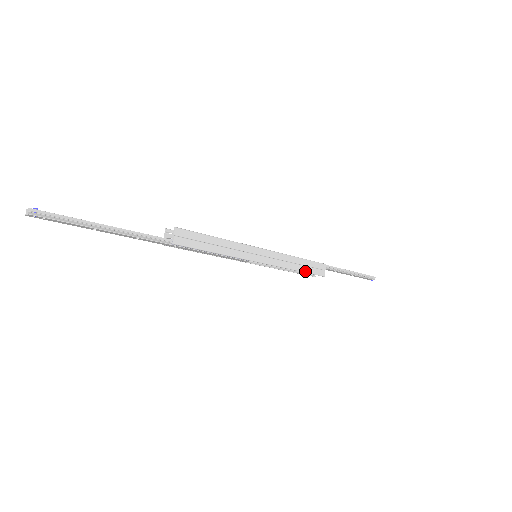
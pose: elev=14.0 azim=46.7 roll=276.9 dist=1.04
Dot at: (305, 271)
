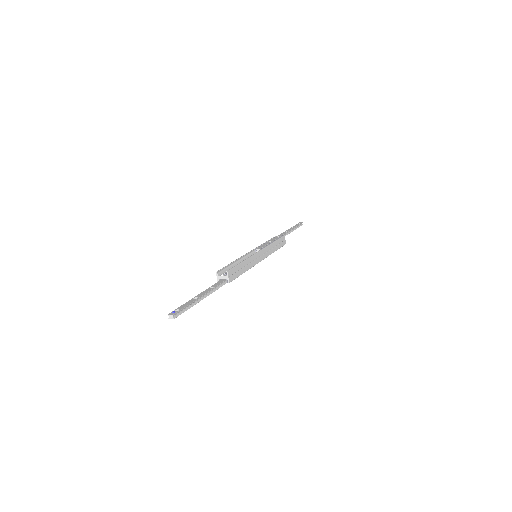
Dot at: (278, 248)
